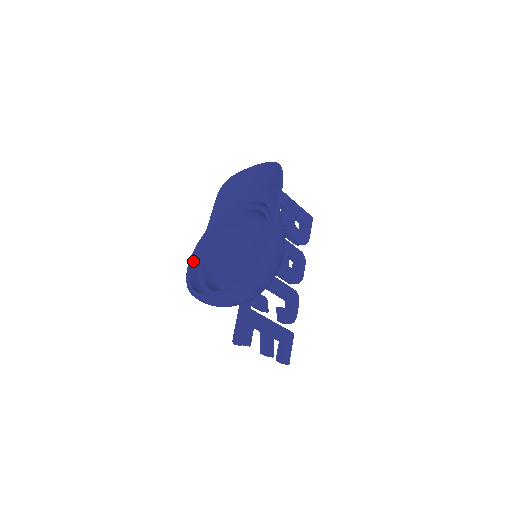
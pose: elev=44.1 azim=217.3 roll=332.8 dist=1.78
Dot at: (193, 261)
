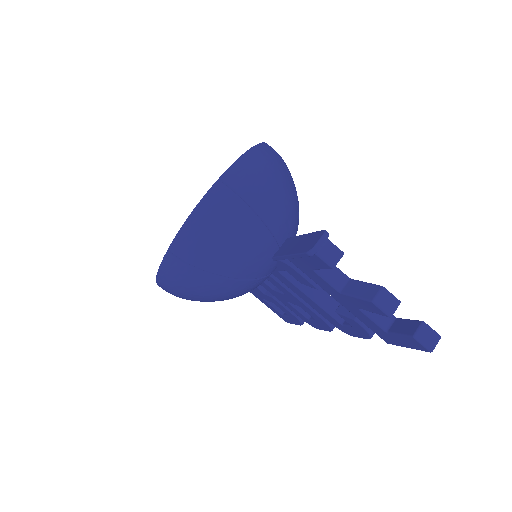
Dot at: occluded
